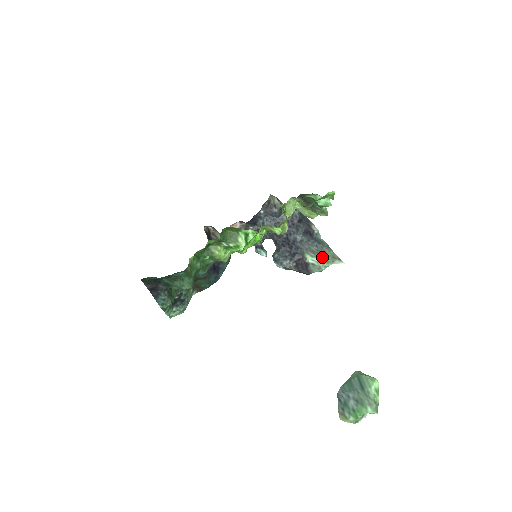
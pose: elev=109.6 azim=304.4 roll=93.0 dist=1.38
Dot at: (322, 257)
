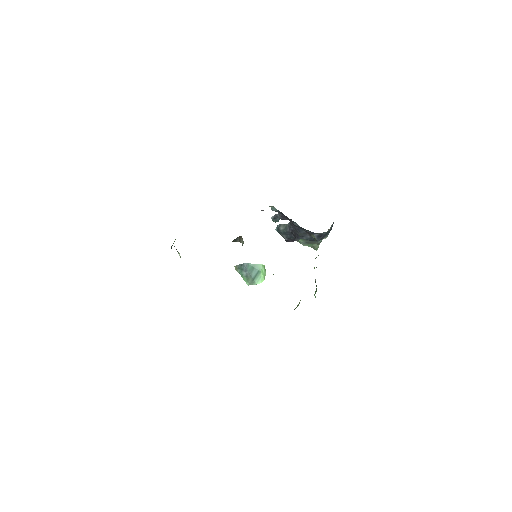
Dot at: (309, 243)
